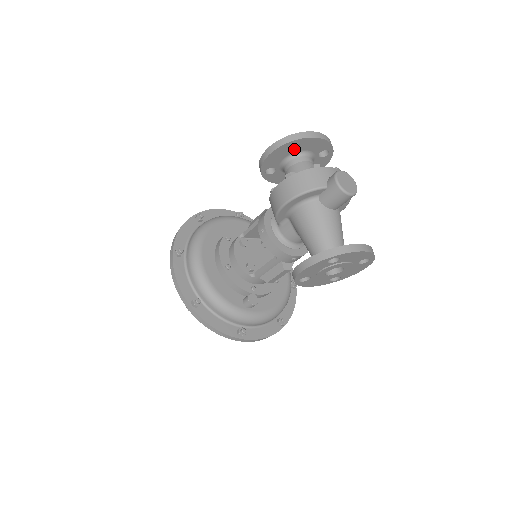
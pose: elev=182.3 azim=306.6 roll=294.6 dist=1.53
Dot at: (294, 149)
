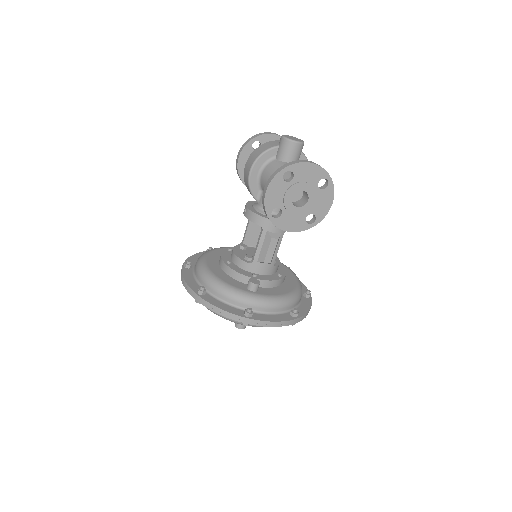
Dot at: occluded
